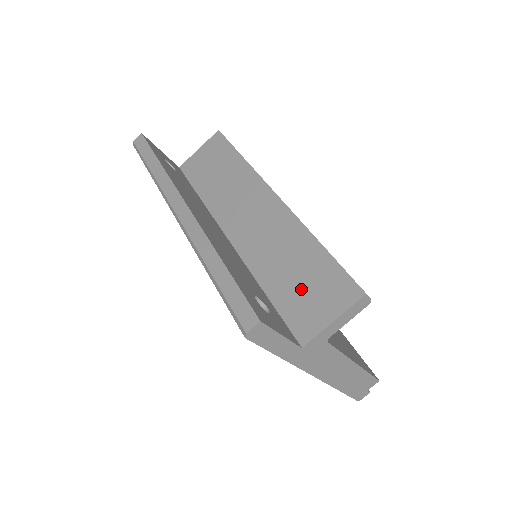
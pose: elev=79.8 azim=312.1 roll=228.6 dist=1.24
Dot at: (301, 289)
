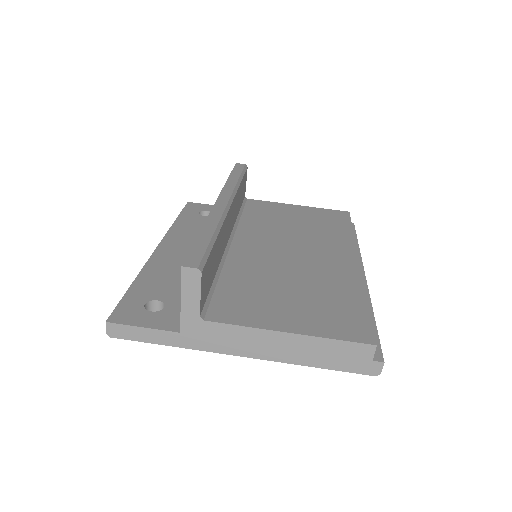
Dot at: occluded
